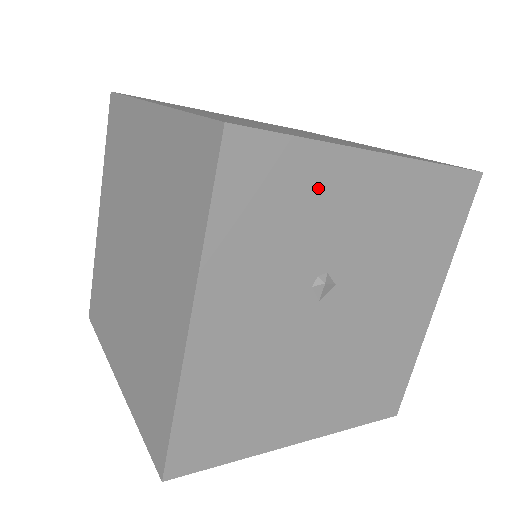
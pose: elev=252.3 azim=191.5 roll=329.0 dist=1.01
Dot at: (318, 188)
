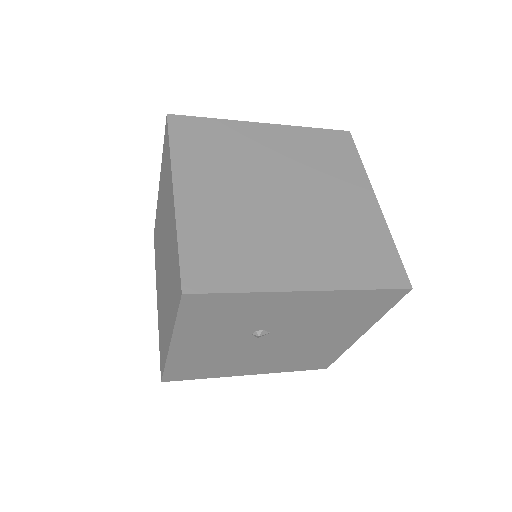
Dot at: (253, 306)
